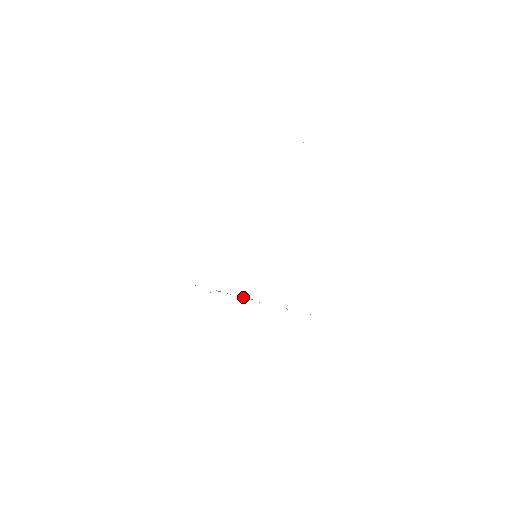
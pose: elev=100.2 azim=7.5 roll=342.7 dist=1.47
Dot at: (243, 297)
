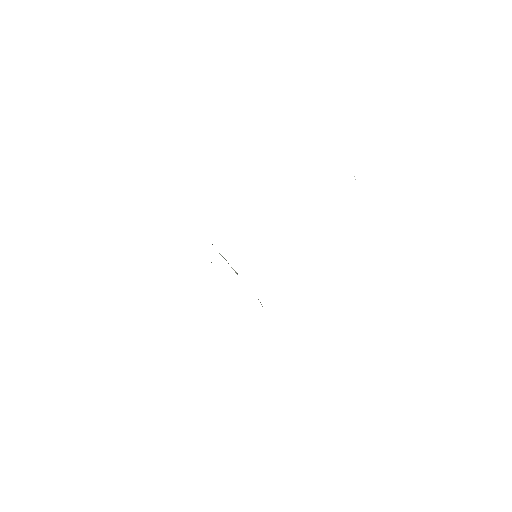
Dot at: occluded
